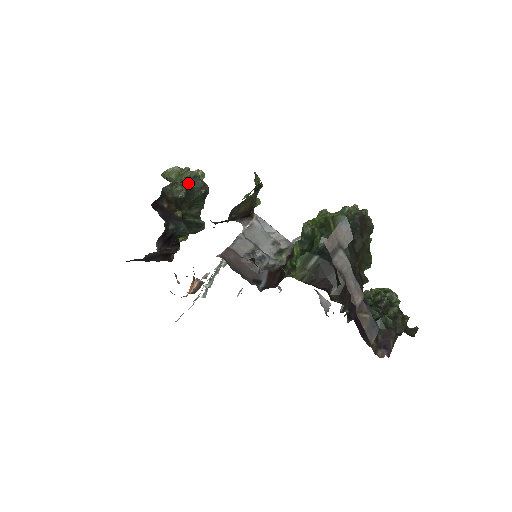
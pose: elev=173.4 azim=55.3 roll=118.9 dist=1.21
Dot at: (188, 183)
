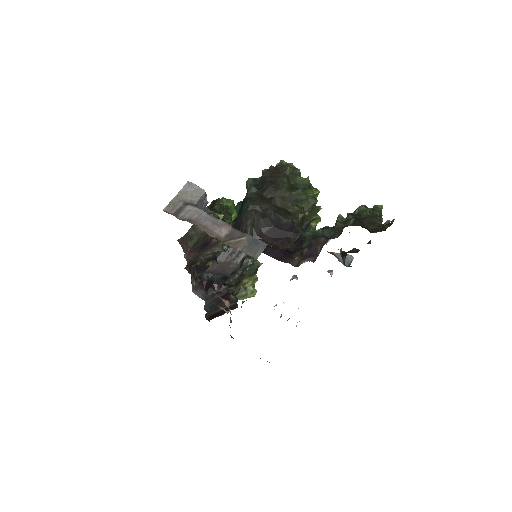
Dot at: occluded
